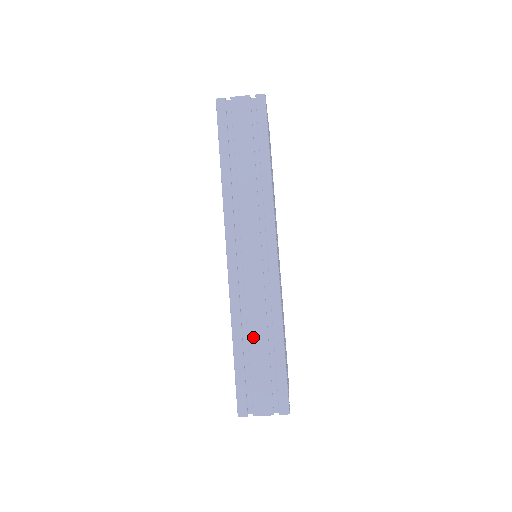
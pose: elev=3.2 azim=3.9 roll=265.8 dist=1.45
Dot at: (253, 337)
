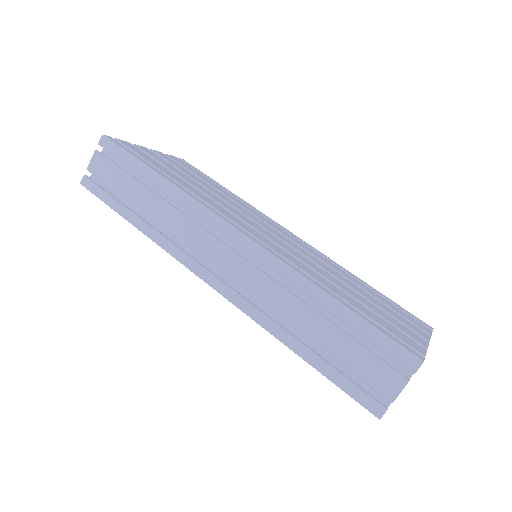
Dot at: (304, 327)
